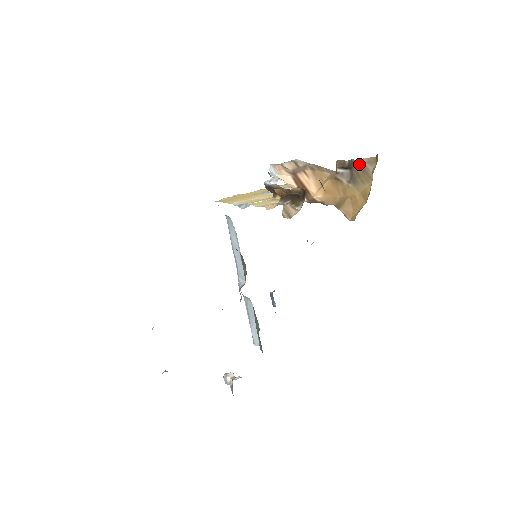
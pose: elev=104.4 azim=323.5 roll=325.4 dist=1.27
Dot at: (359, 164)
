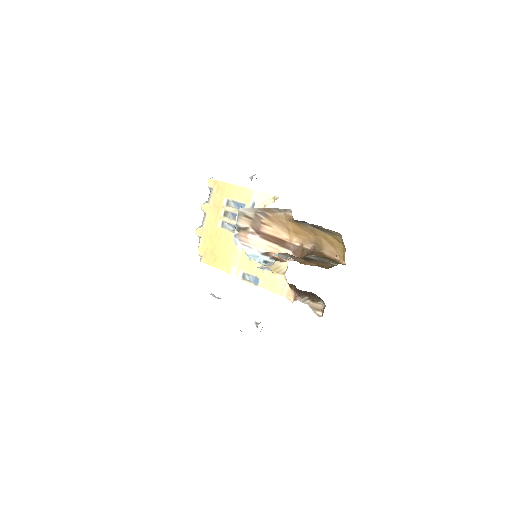
Dot at: occluded
